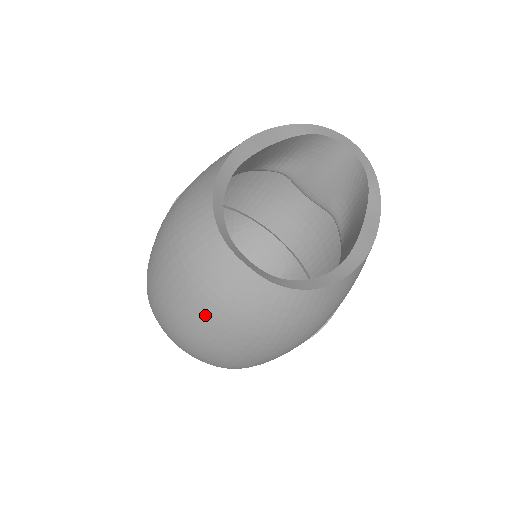
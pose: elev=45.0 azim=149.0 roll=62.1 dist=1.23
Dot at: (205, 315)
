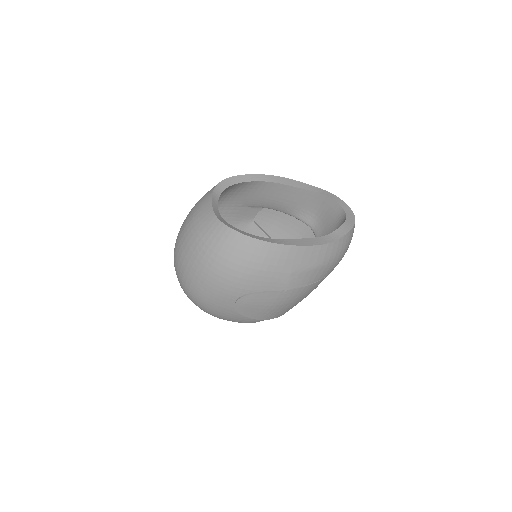
Dot at: (184, 229)
